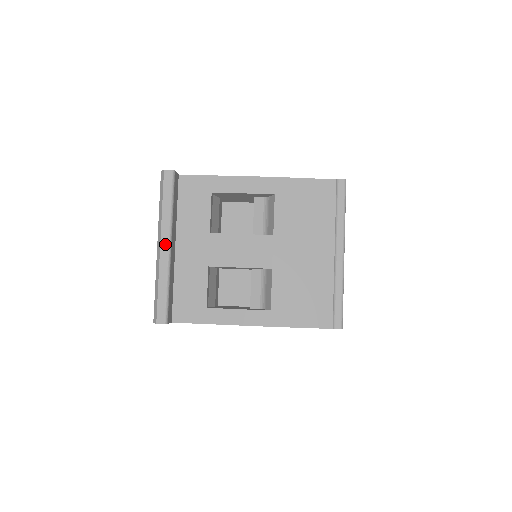
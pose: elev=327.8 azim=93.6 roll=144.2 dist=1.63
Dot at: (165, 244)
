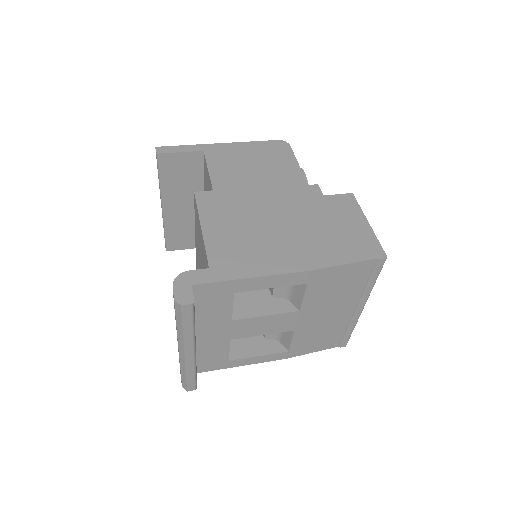
Dot at: (190, 353)
